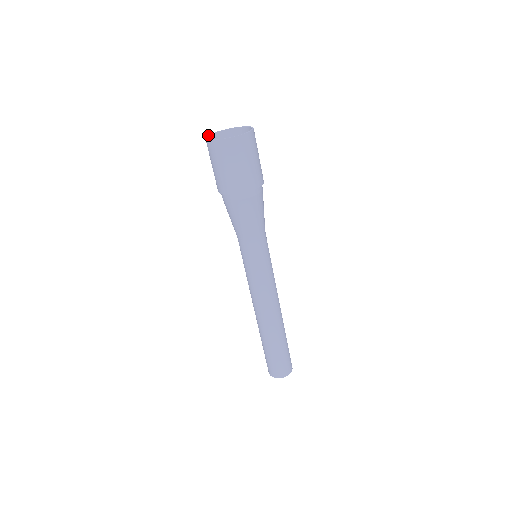
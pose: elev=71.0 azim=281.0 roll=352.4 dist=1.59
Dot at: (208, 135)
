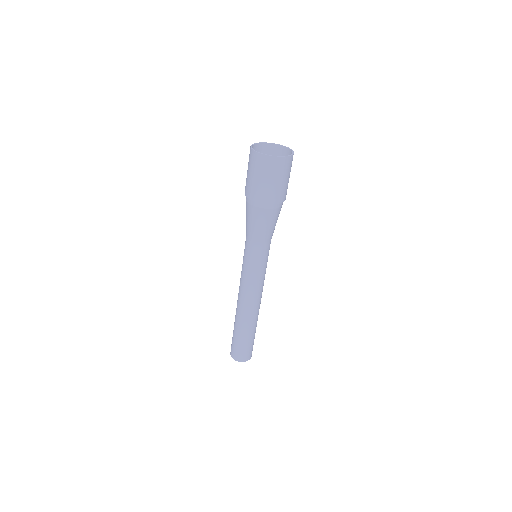
Dot at: (252, 145)
